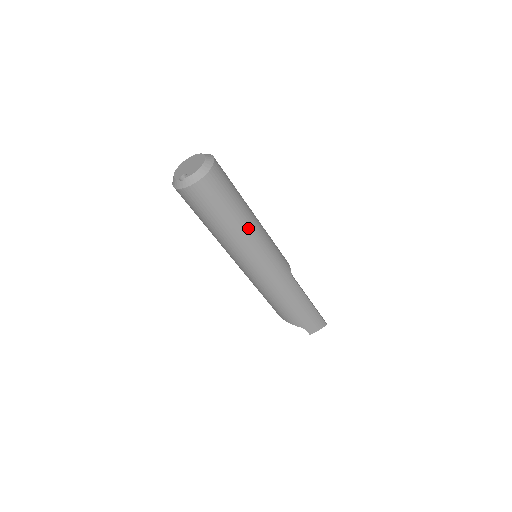
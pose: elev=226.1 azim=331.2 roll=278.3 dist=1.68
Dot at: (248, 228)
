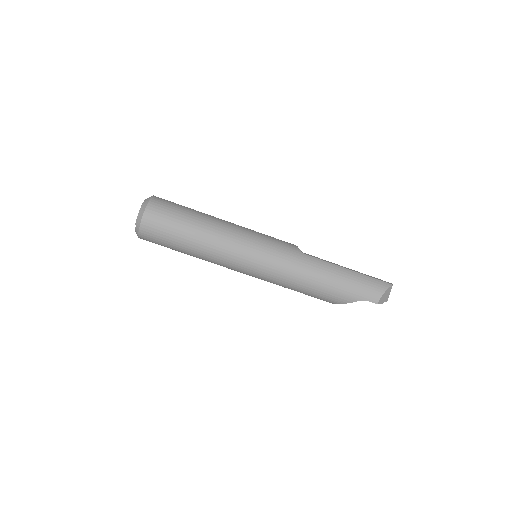
Dot at: (217, 232)
